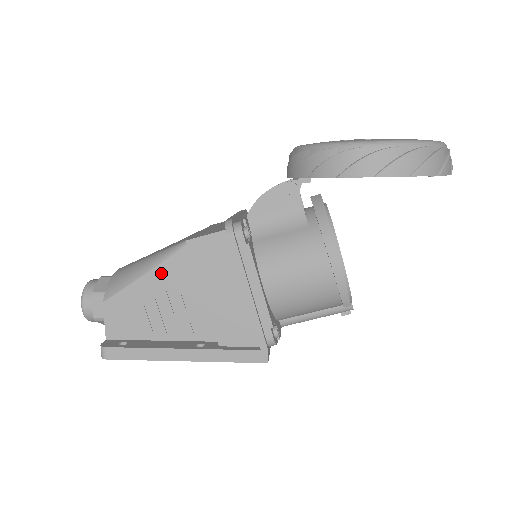
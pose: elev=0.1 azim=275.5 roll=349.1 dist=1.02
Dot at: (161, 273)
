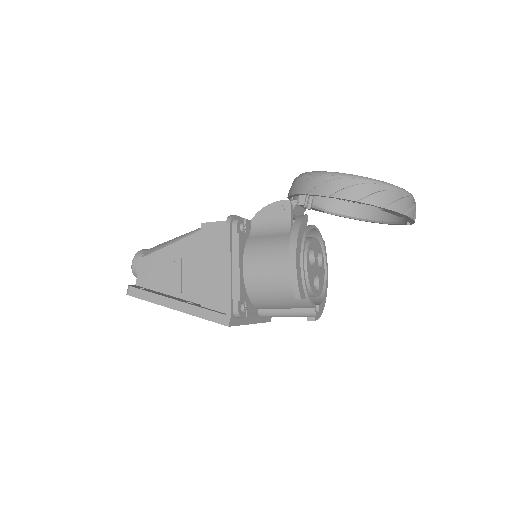
Dot at: (182, 245)
